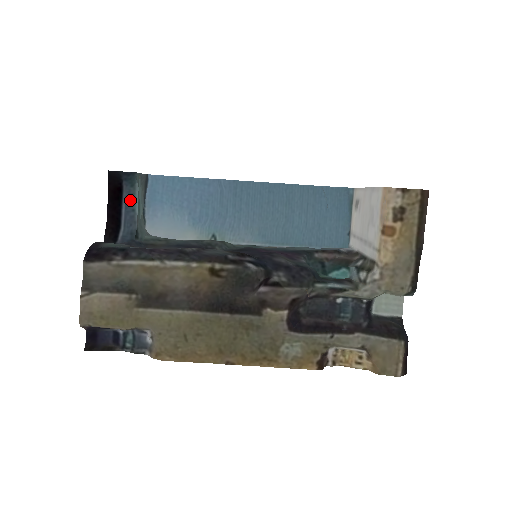
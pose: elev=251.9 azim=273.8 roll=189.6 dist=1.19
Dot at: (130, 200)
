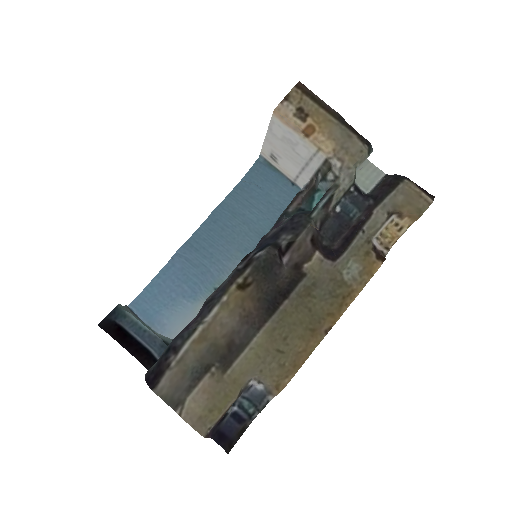
Dot at: (135, 327)
